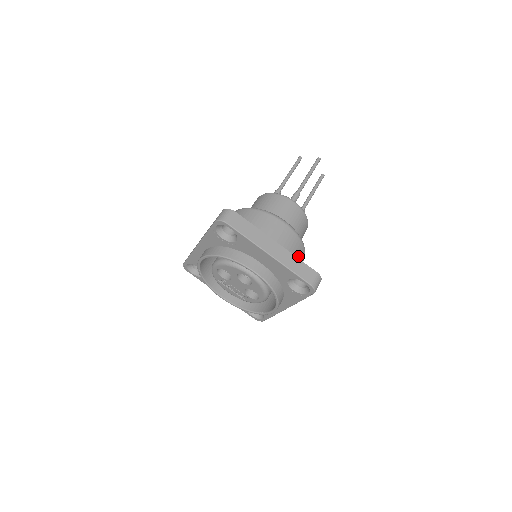
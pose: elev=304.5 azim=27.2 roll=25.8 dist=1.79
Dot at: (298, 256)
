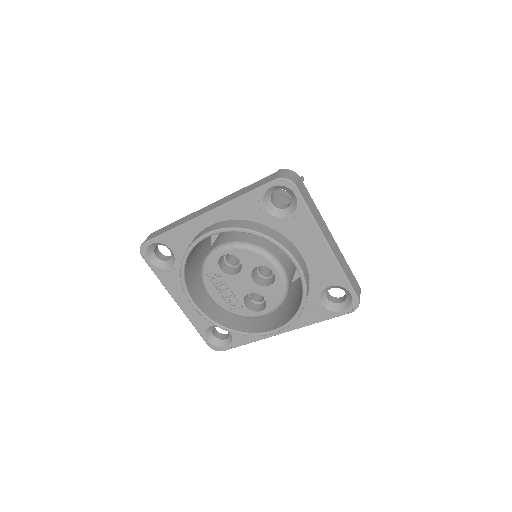
Dot at: occluded
